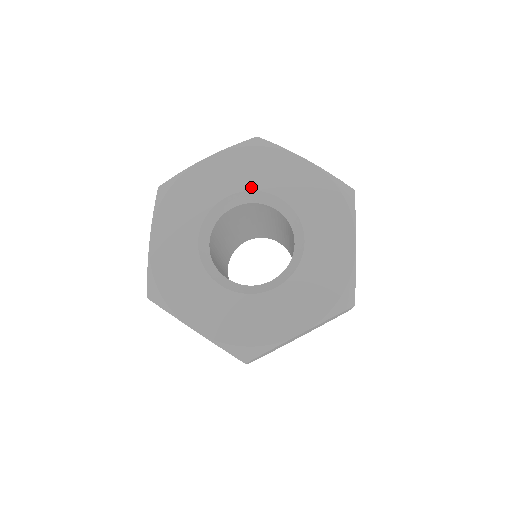
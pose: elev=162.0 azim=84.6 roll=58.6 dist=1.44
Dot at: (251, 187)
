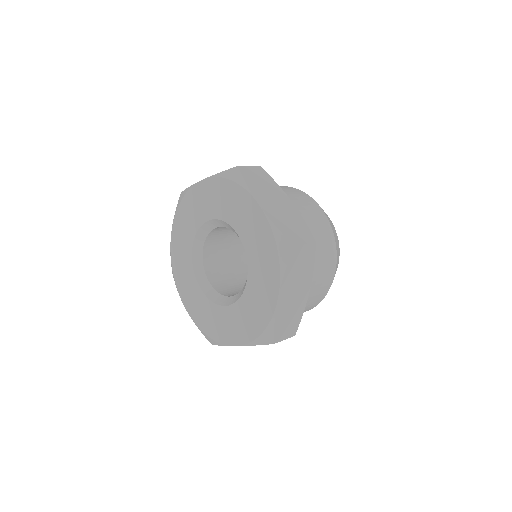
Dot at: (223, 218)
